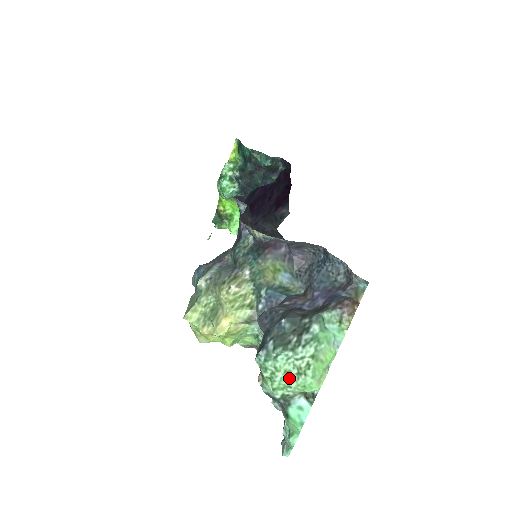
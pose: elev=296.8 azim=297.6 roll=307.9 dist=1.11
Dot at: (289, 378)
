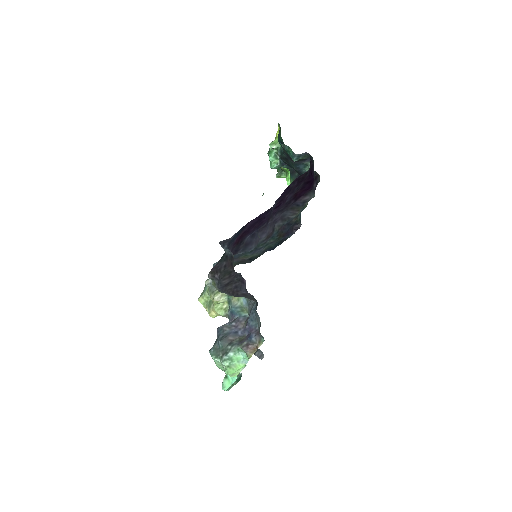
Dot at: (222, 367)
